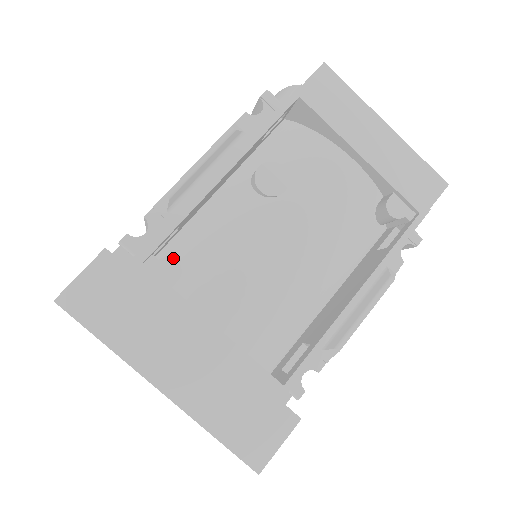
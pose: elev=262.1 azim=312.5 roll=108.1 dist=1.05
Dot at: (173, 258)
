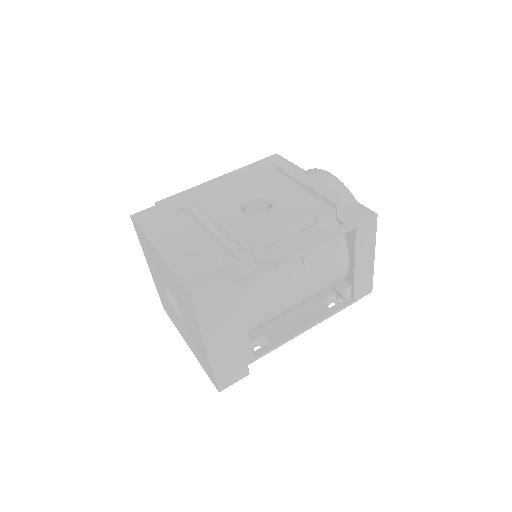
Dot at: occluded
